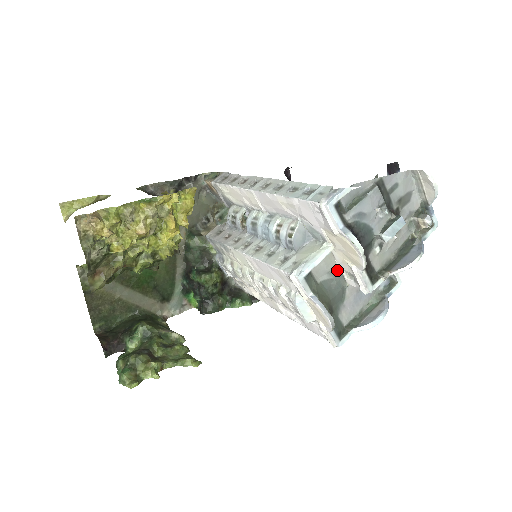
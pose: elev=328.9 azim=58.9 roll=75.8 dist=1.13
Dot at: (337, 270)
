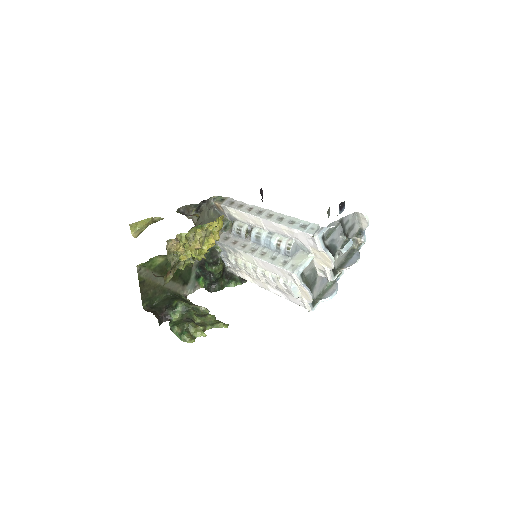
Dot at: (314, 268)
